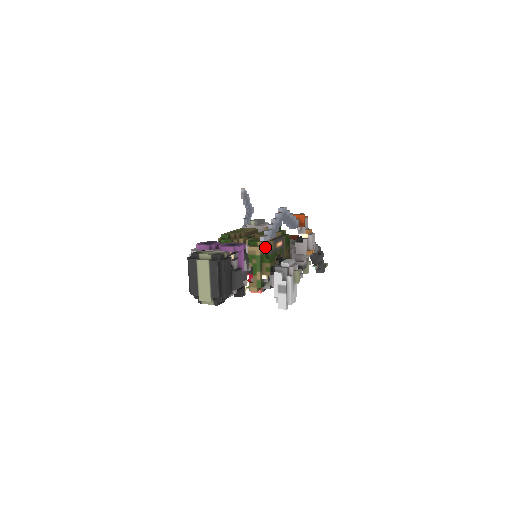
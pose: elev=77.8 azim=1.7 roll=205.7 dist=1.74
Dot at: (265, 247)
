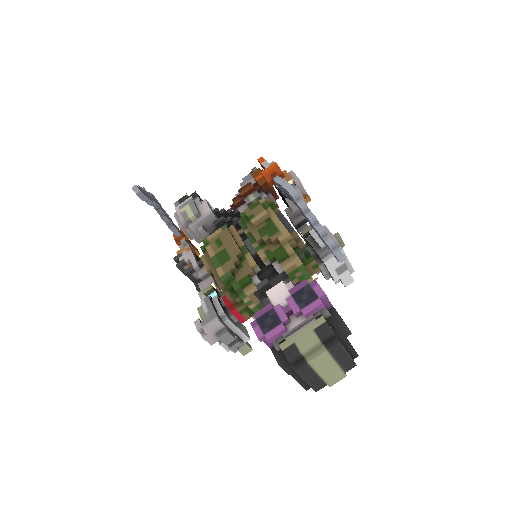
Dot at: (300, 250)
